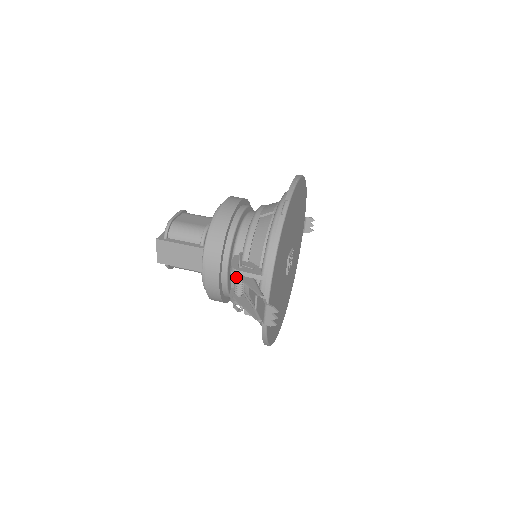
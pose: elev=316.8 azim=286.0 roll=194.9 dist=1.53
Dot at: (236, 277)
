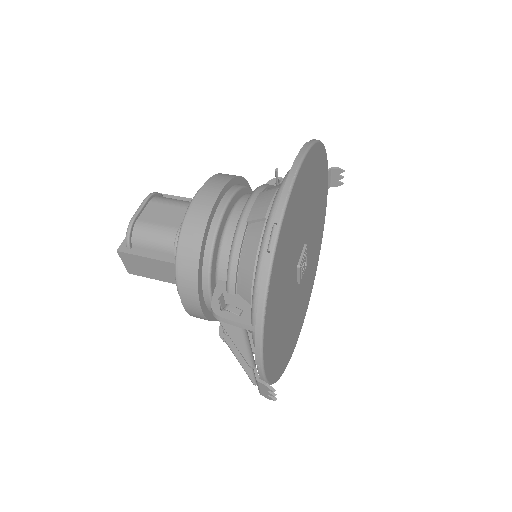
Dot at: occluded
